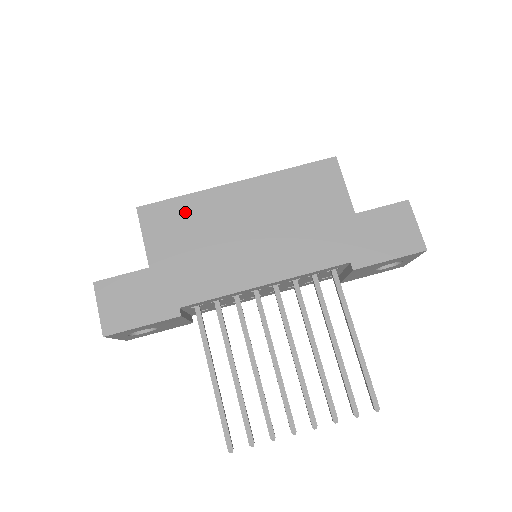
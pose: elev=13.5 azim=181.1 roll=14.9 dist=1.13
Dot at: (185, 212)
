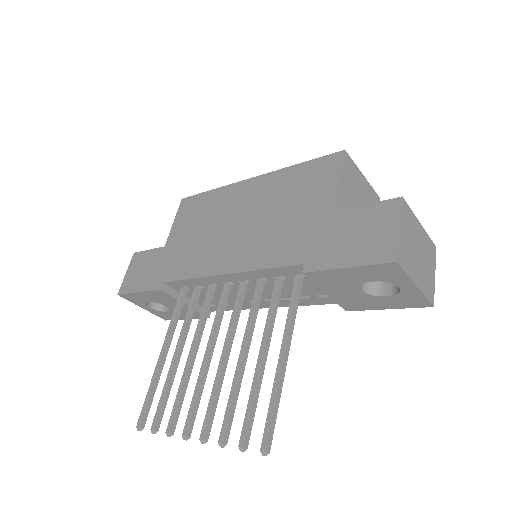
Dot at: (206, 203)
